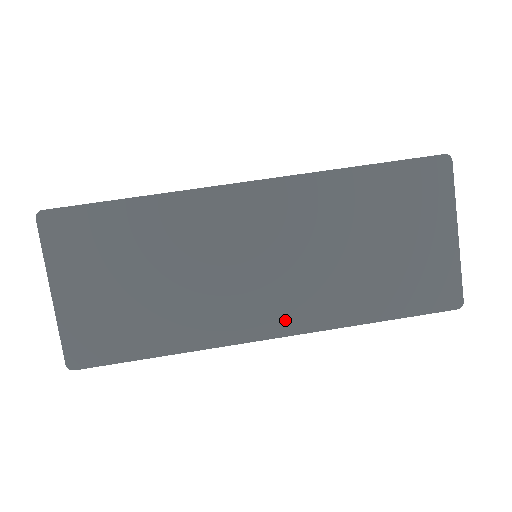
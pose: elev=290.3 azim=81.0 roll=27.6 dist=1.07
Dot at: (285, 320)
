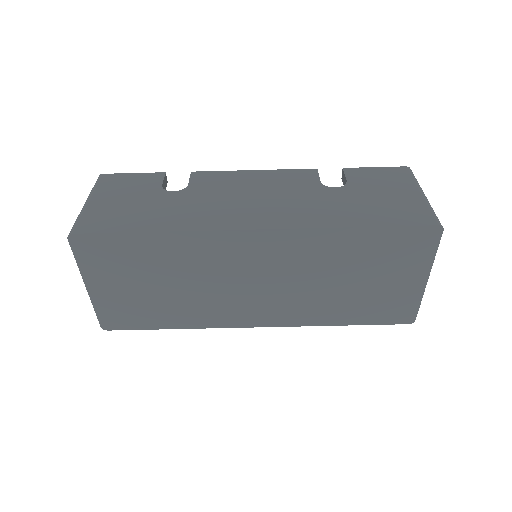
Dot at: (271, 318)
